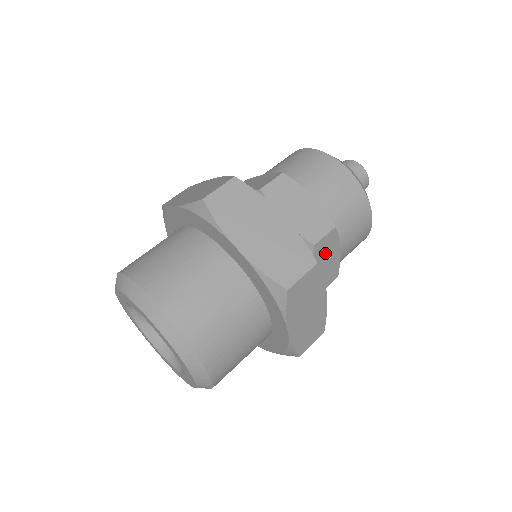
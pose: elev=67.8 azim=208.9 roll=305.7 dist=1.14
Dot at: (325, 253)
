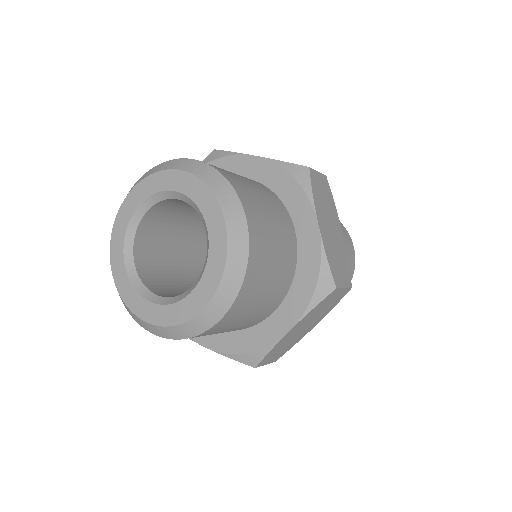
Dot at: occluded
